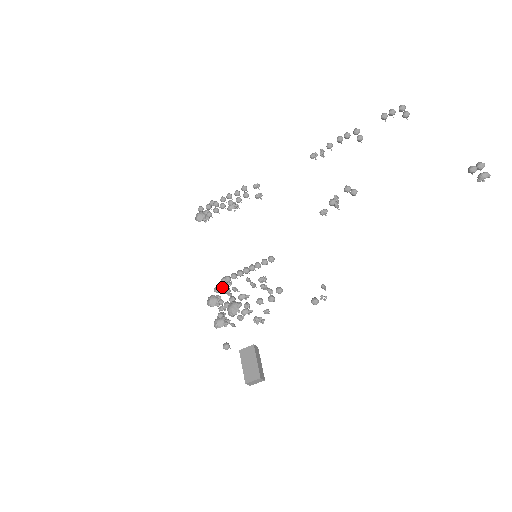
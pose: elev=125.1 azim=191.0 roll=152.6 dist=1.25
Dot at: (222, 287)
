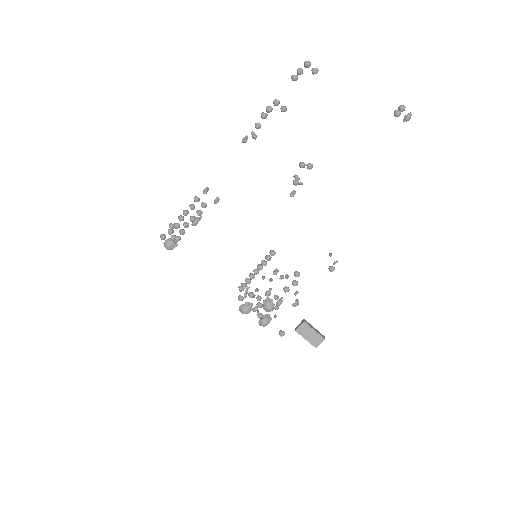
Dot at: (245, 295)
